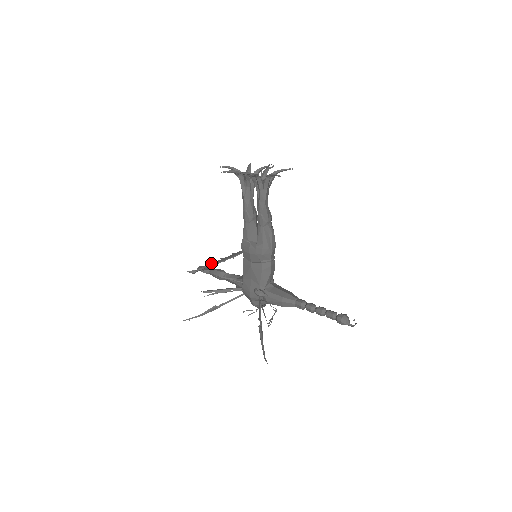
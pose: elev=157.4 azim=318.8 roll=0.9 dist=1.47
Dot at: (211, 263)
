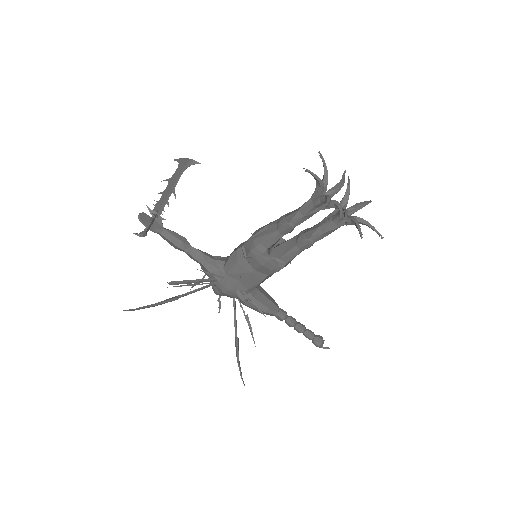
Dot at: (154, 208)
